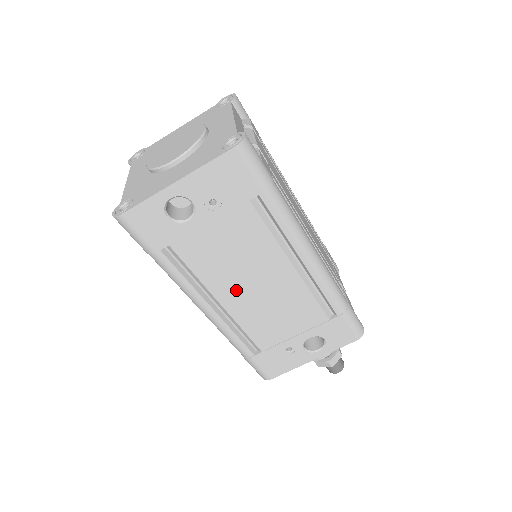
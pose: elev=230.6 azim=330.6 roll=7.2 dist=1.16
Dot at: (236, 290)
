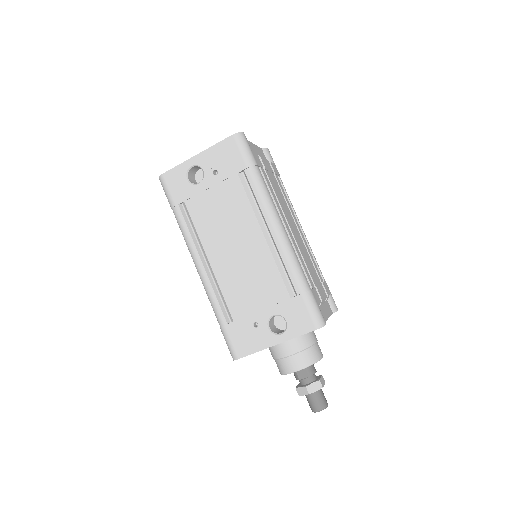
Dot at: (221, 249)
